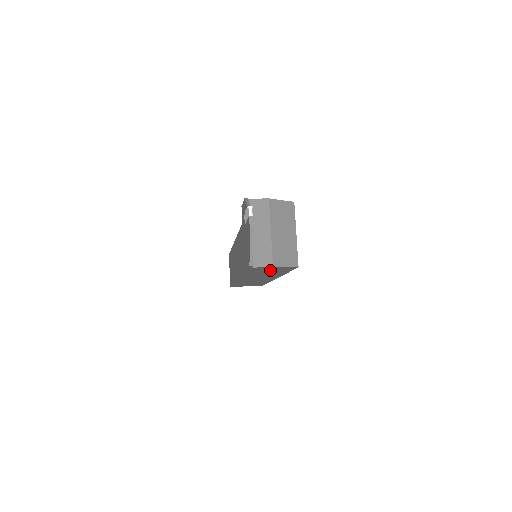
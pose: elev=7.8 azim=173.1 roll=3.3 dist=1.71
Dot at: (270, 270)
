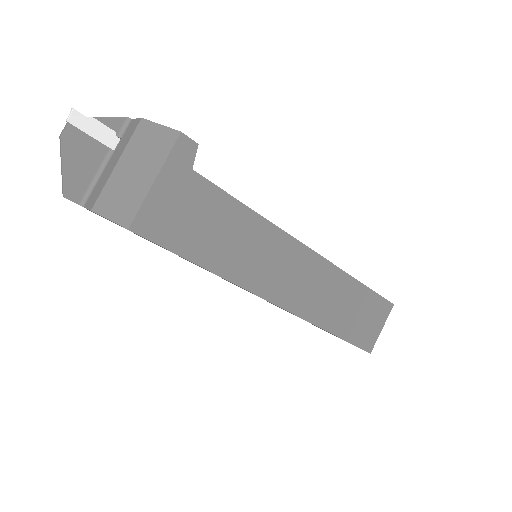
Dot at: occluded
